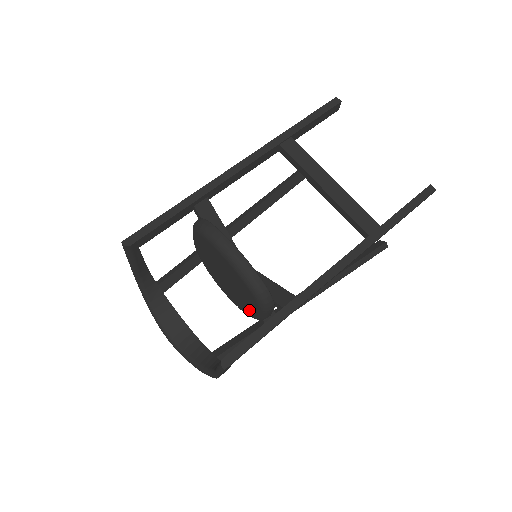
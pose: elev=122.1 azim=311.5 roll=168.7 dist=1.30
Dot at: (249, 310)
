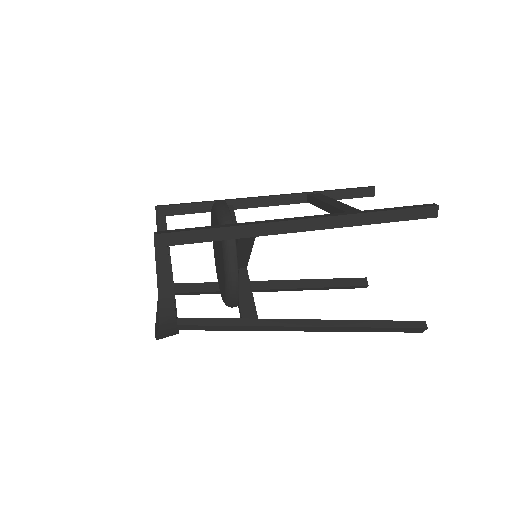
Dot at: (223, 276)
